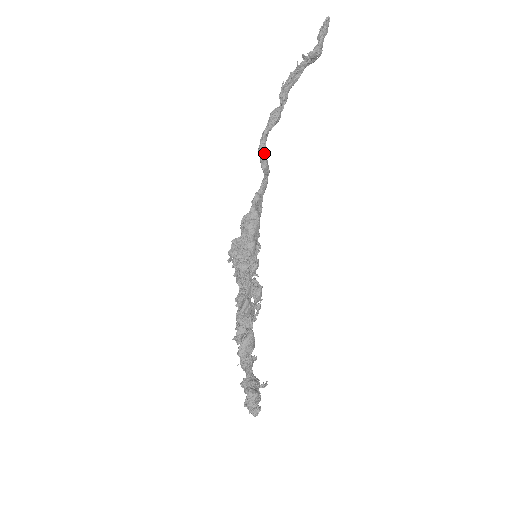
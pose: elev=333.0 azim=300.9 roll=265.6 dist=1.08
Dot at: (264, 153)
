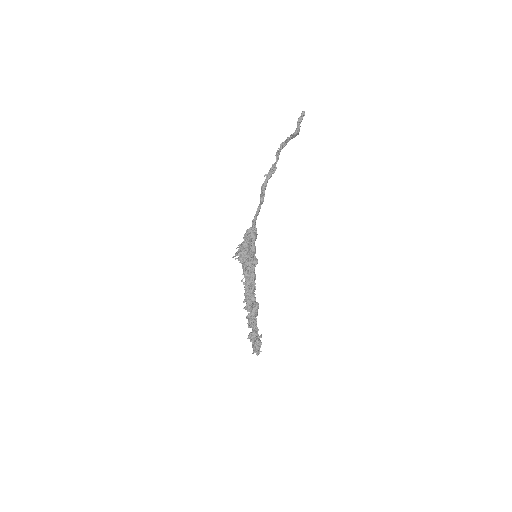
Dot at: occluded
